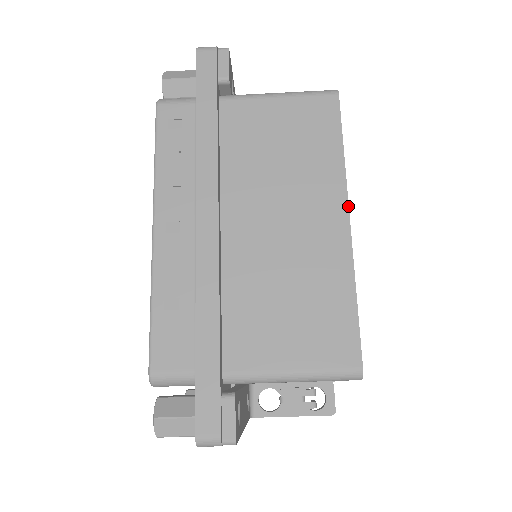
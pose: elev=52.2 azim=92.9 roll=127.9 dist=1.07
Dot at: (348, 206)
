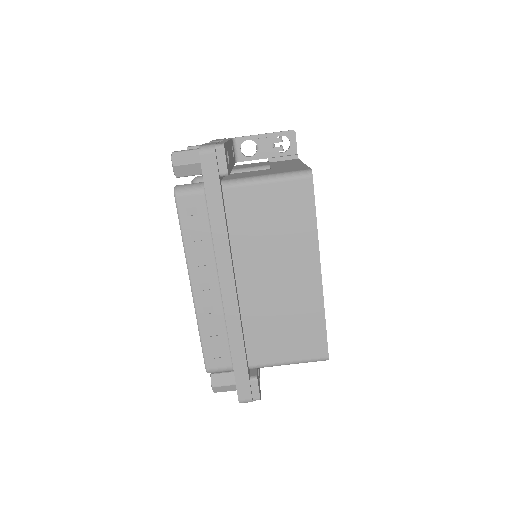
Dot at: (320, 263)
